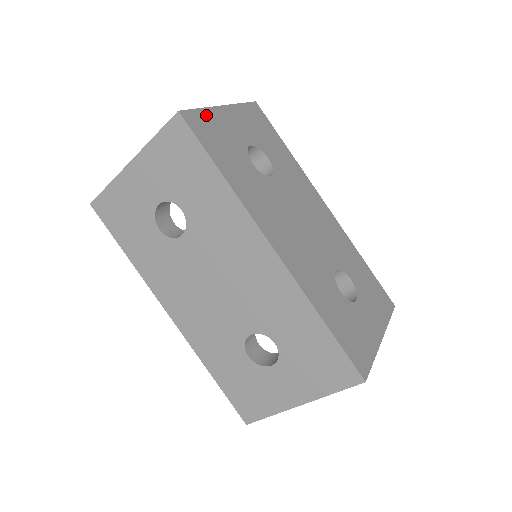
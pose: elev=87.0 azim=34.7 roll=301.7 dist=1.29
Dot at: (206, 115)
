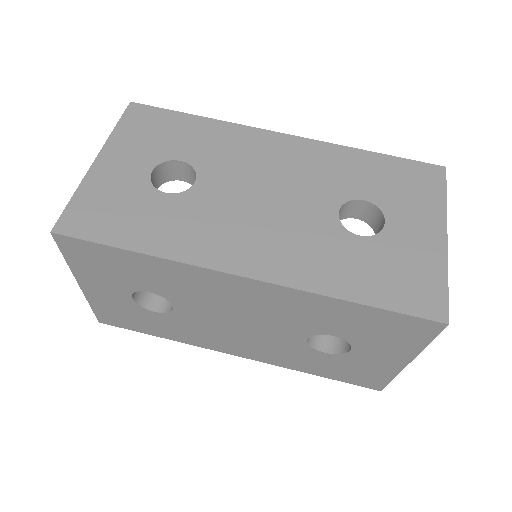
Dot at: (83, 197)
